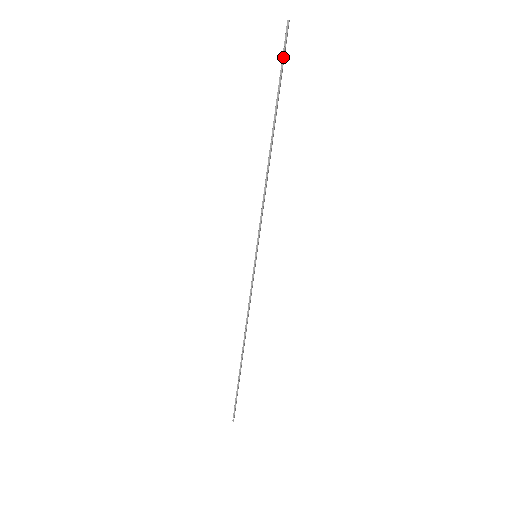
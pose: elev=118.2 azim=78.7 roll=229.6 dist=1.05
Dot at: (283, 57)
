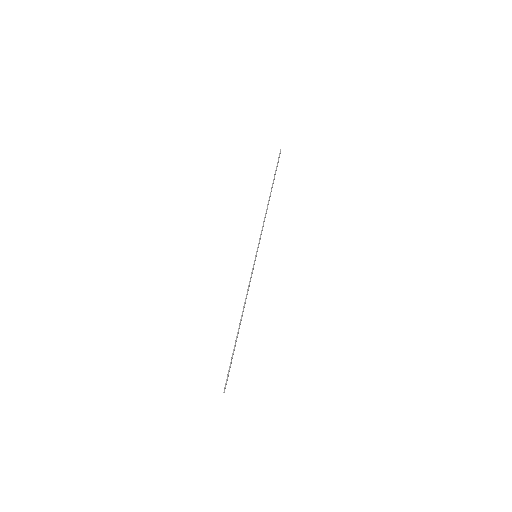
Dot at: (278, 162)
